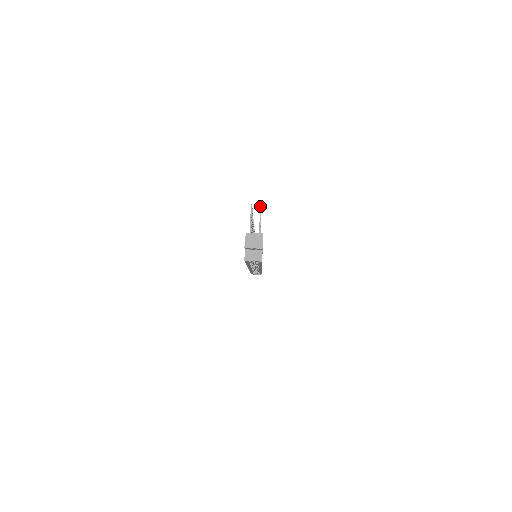
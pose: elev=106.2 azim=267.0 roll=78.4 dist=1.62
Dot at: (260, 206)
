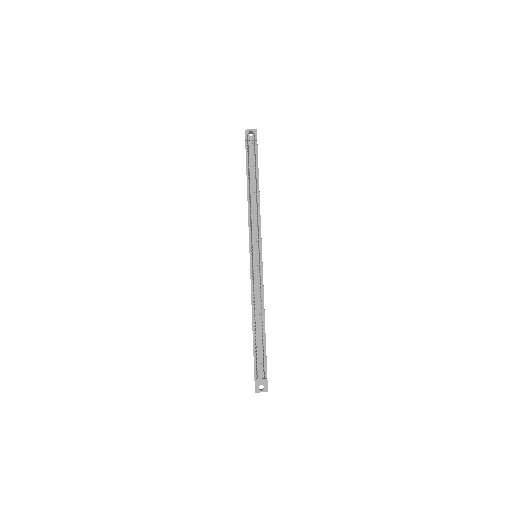
Dot at: occluded
